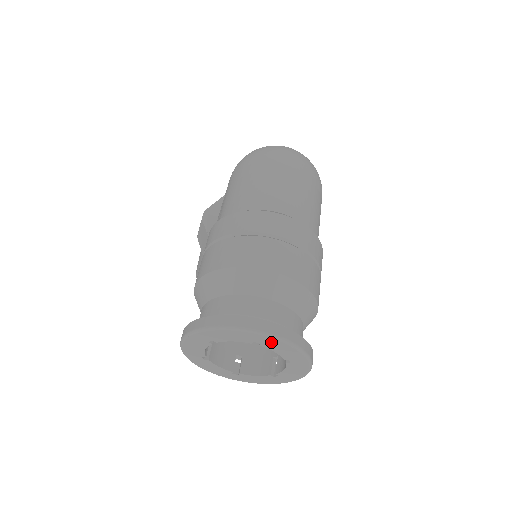
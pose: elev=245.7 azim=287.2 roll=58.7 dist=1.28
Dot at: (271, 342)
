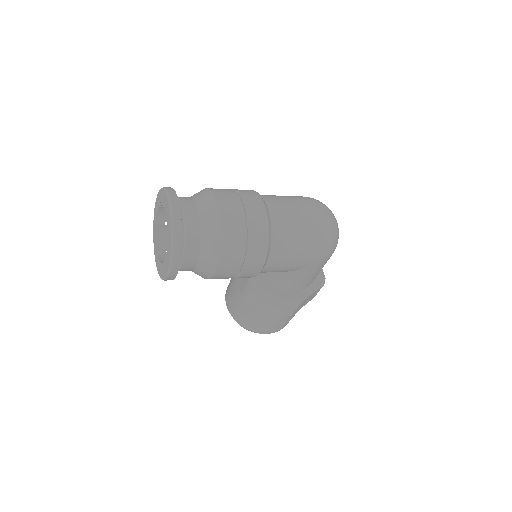
Dot at: (169, 215)
